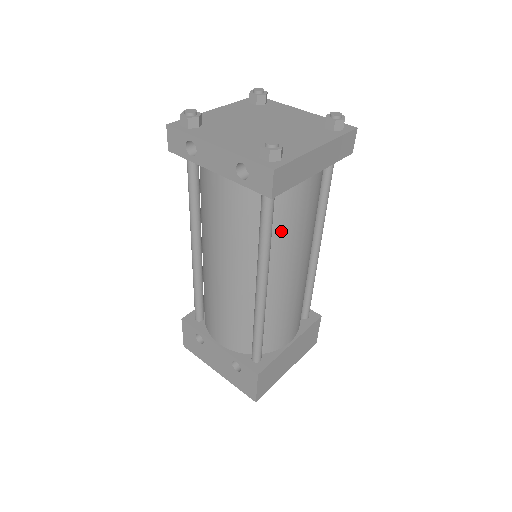
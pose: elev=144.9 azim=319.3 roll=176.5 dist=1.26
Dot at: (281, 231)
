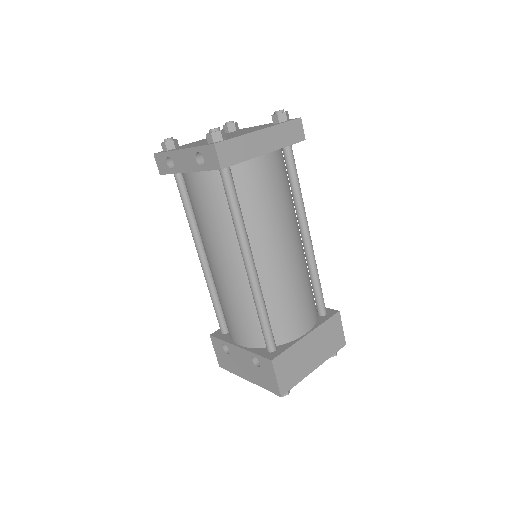
Dot at: (251, 209)
